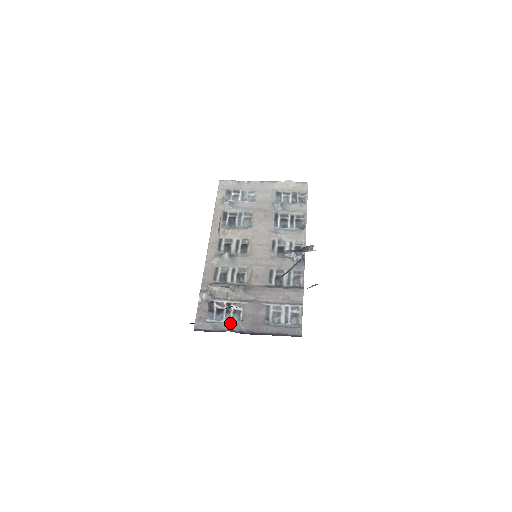
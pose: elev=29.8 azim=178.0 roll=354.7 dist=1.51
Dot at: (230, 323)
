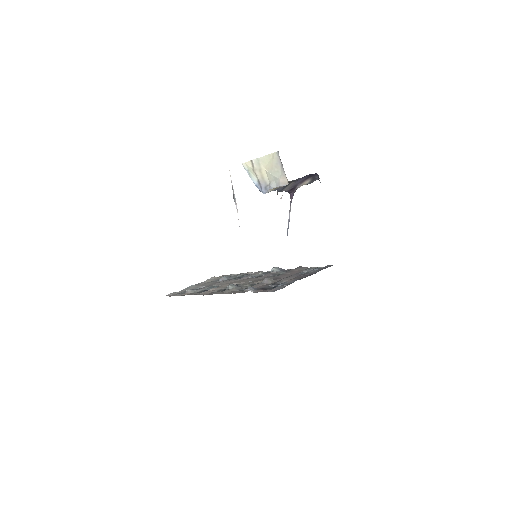
Dot at: (290, 281)
